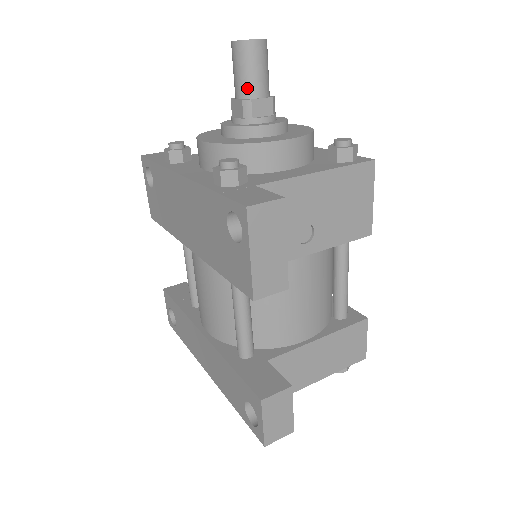
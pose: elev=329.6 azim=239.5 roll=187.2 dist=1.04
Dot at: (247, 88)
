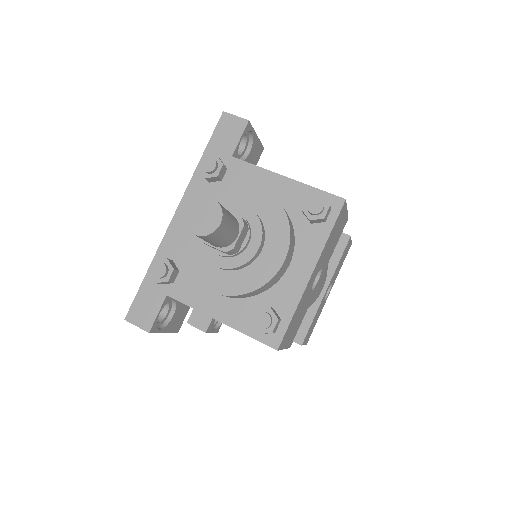
Dot at: occluded
